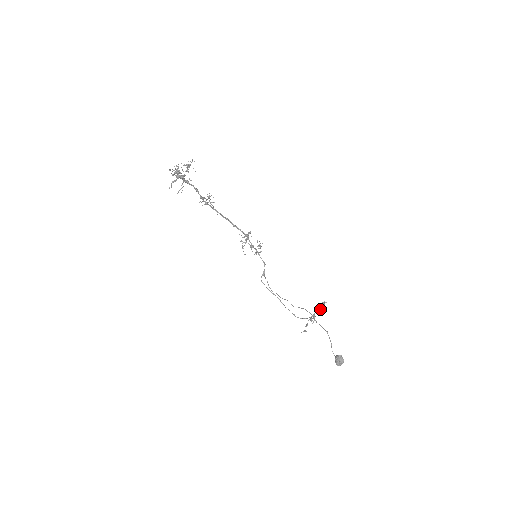
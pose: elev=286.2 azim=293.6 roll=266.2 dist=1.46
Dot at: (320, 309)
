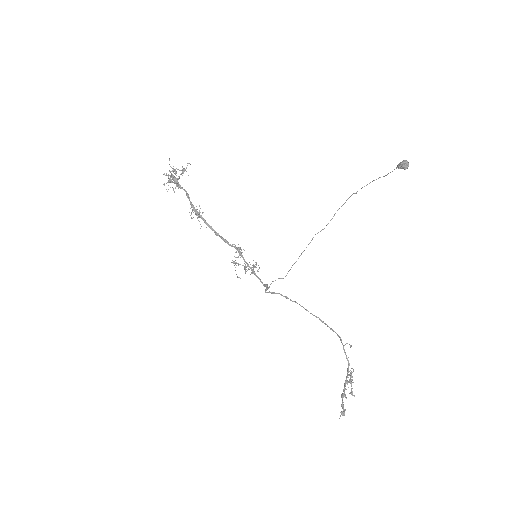
Dot at: (349, 380)
